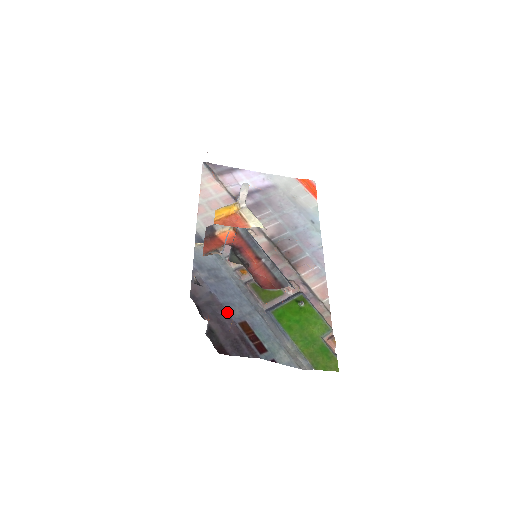
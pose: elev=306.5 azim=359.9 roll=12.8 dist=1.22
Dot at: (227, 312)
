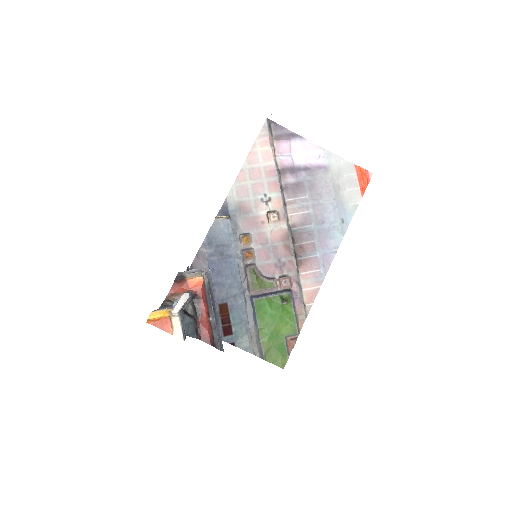
Dot at: occluded
